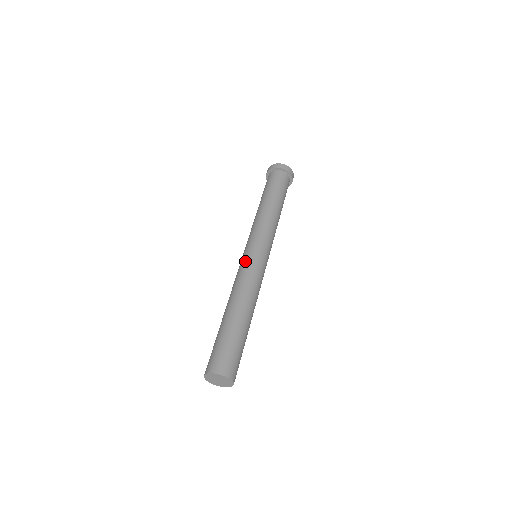
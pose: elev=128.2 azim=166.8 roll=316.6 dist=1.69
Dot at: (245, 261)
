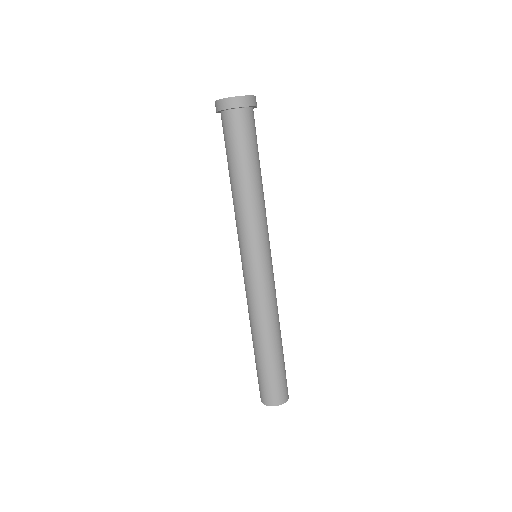
Dot at: (254, 280)
